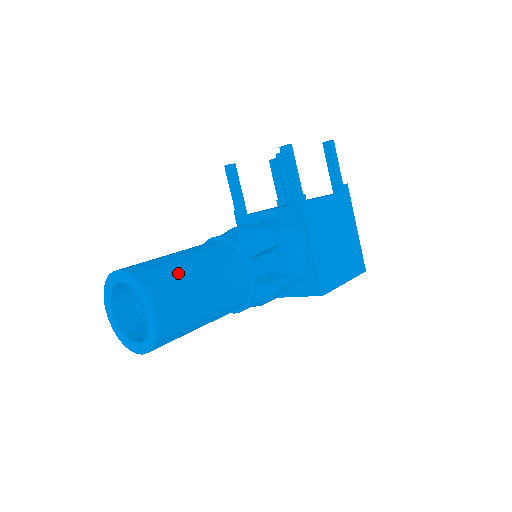
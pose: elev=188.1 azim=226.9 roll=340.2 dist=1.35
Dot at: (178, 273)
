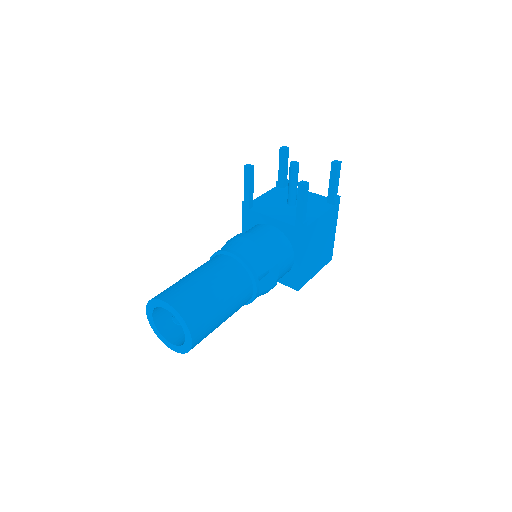
Dot at: (209, 305)
